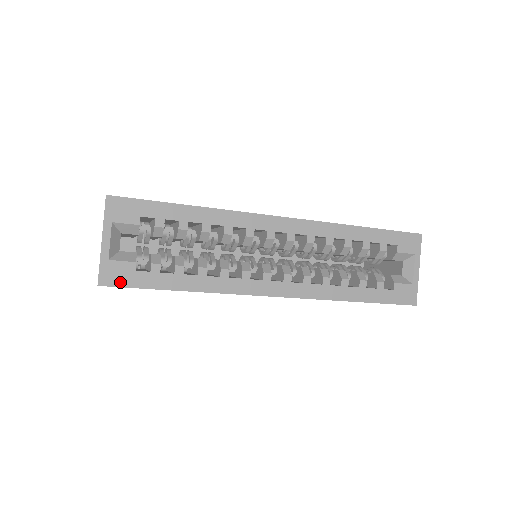
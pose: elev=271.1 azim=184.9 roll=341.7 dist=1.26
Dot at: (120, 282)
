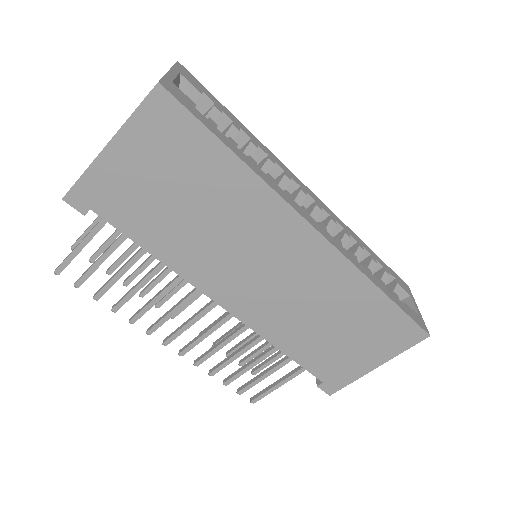
Dot at: (180, 100)
